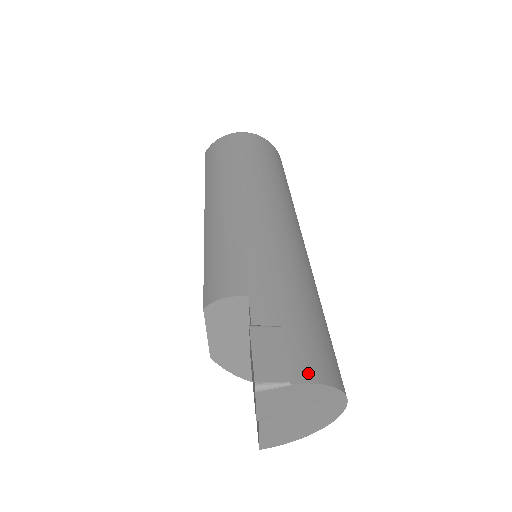
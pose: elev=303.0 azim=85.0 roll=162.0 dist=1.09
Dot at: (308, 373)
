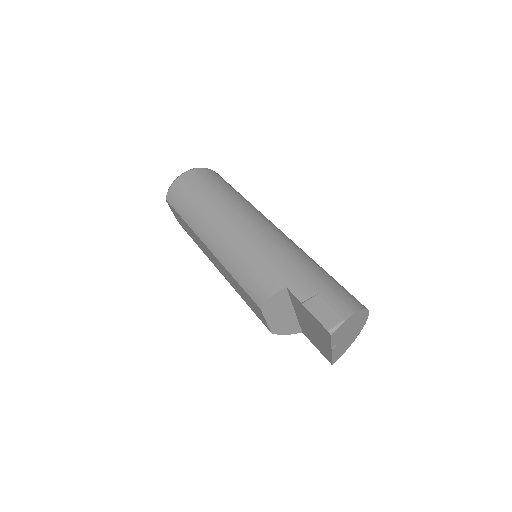
Dot at: (348, 310)
